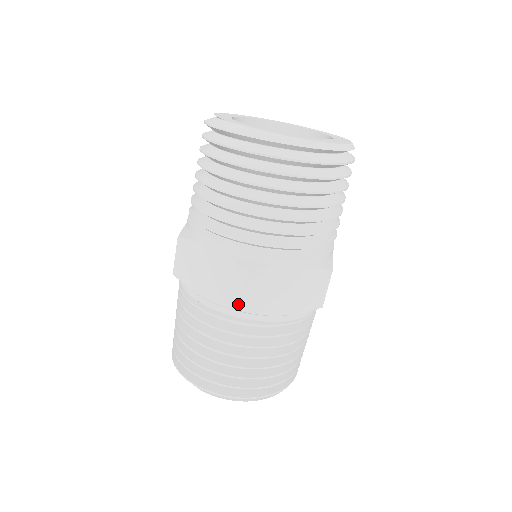
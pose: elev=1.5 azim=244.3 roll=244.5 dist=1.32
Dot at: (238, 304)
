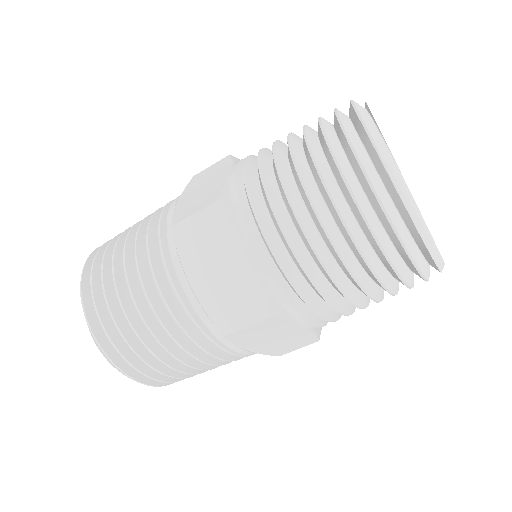
Dot at: (227, 329)
